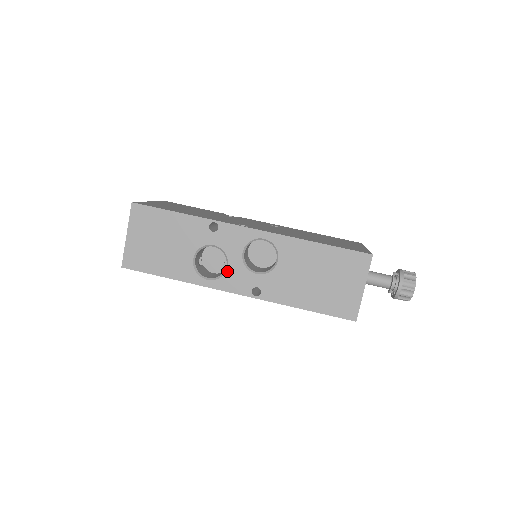
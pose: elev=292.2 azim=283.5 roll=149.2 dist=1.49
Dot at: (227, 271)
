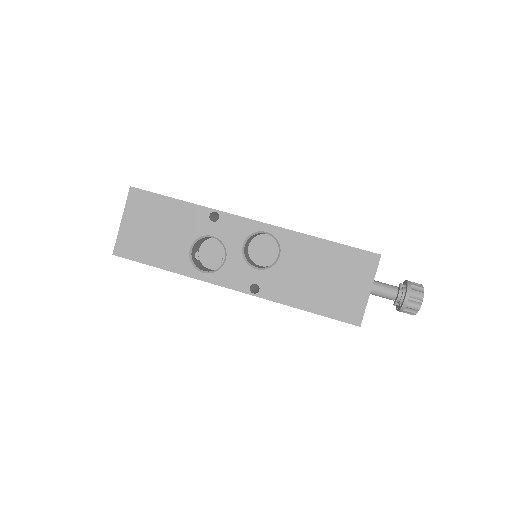
Dot at: (225, 264)
